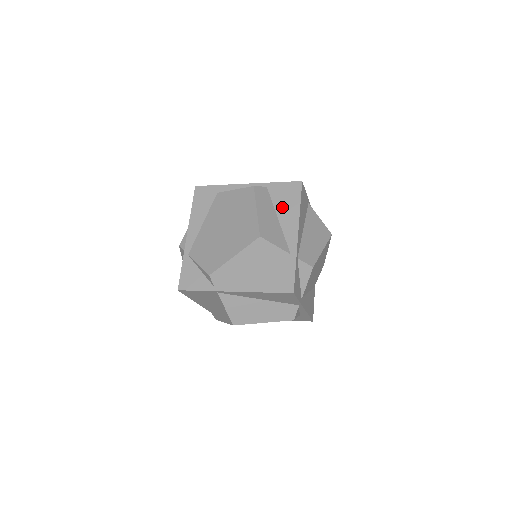
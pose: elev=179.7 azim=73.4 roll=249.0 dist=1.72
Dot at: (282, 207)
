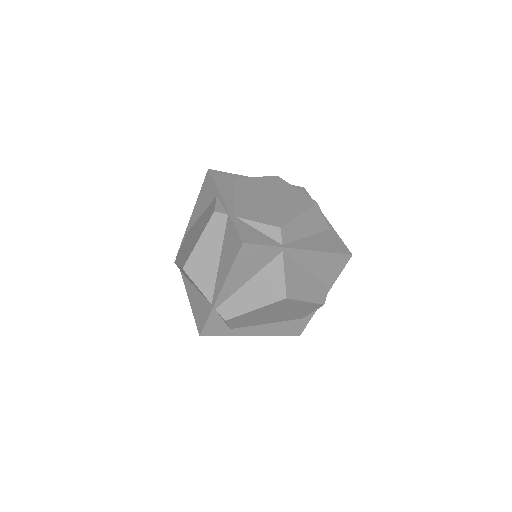
Dot at: occluded
